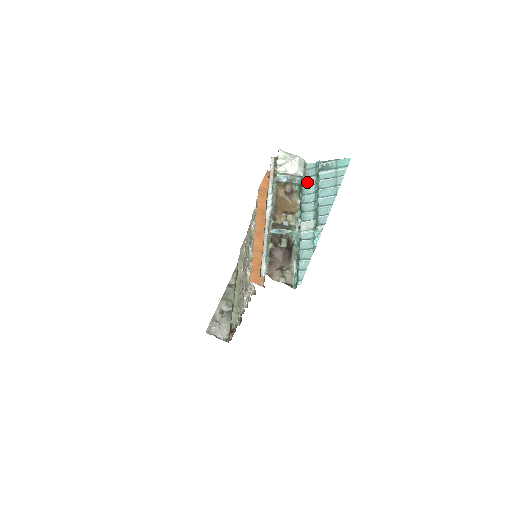
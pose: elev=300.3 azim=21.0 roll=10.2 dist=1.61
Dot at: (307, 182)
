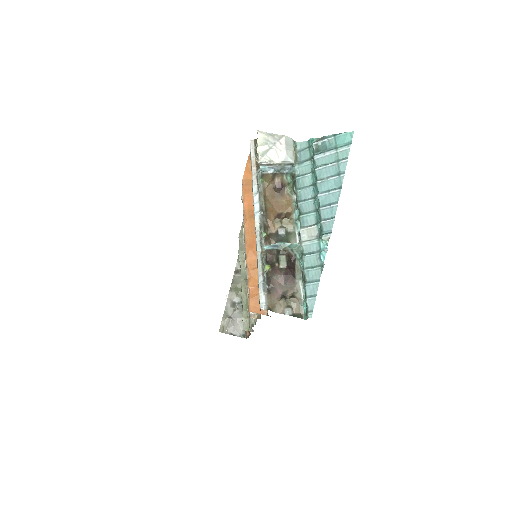
Dot at: (301, 170)
